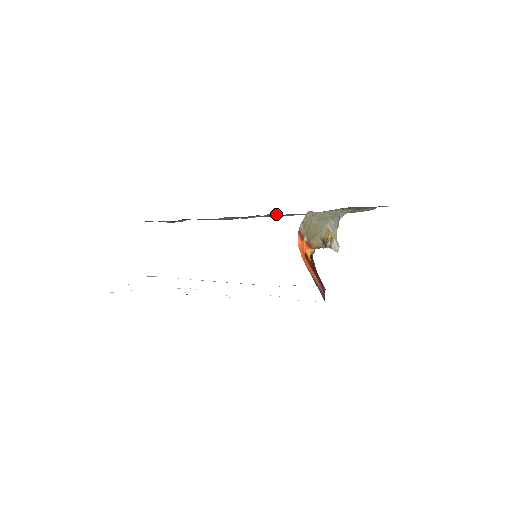
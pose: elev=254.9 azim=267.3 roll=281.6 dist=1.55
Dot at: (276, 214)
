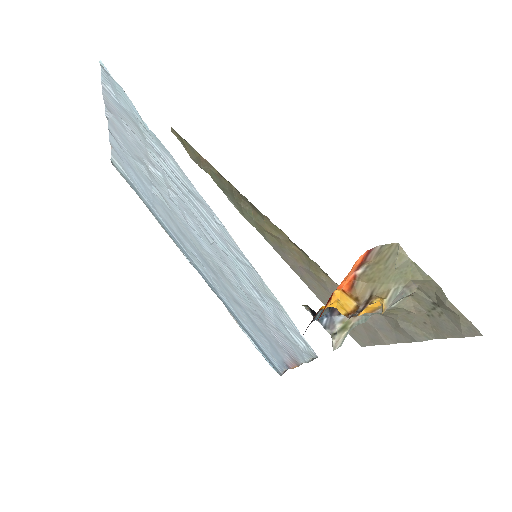
Dot at: (303, 254)
